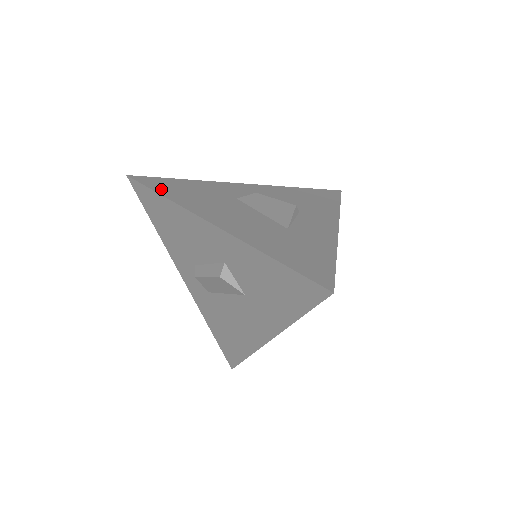
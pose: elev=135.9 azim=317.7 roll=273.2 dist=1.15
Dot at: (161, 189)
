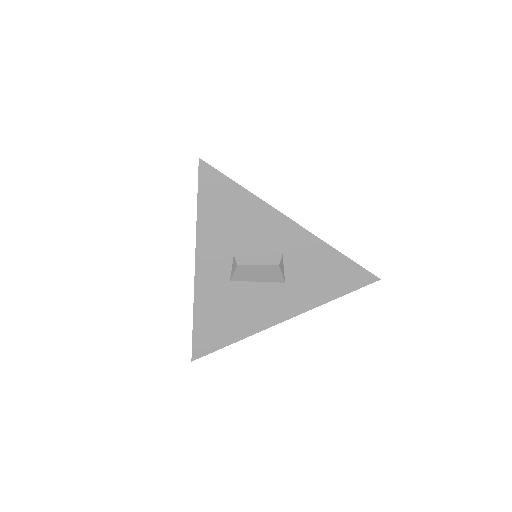
Dot at: occluded
